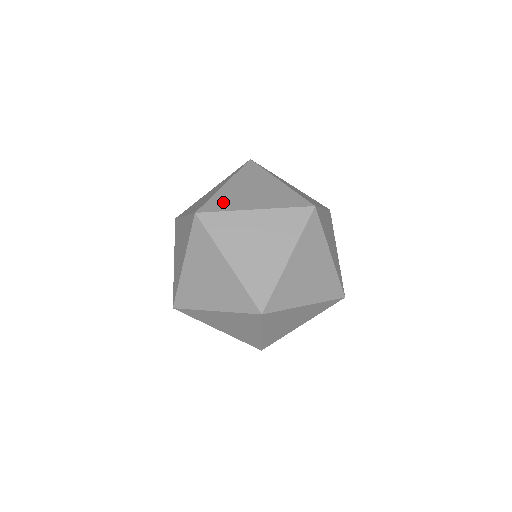
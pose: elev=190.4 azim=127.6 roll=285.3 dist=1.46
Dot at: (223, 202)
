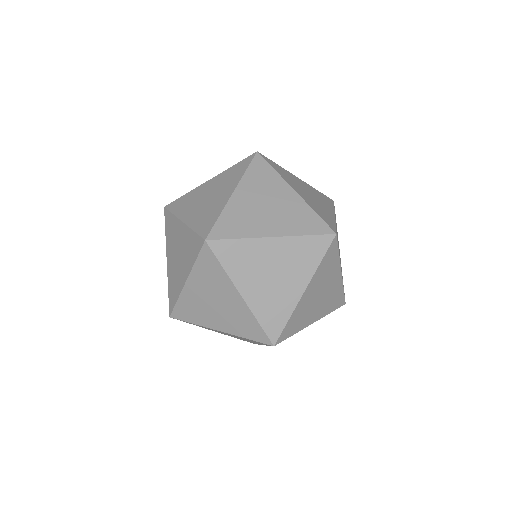
Dot at: occluded
